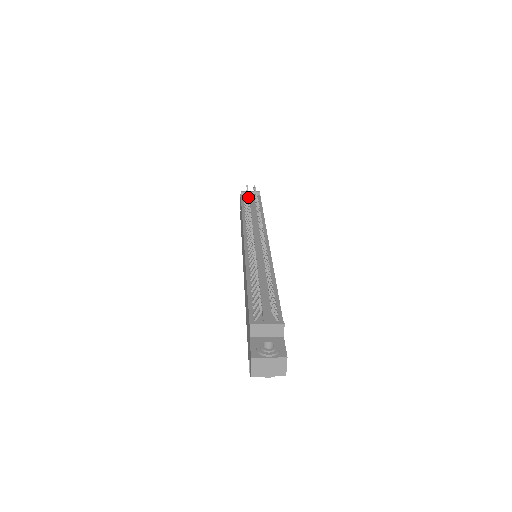
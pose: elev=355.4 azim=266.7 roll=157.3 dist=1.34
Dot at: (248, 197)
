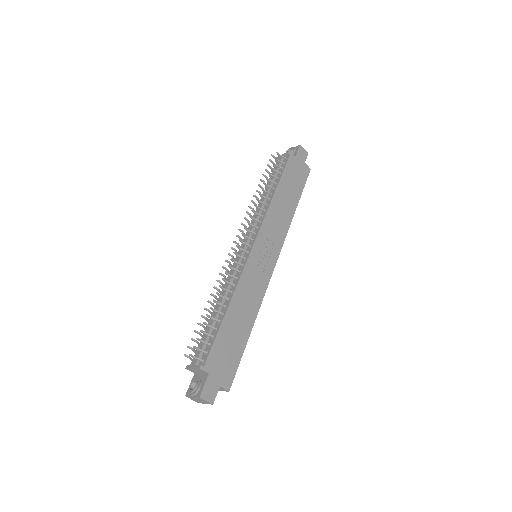
Dot at: (261, 180)
